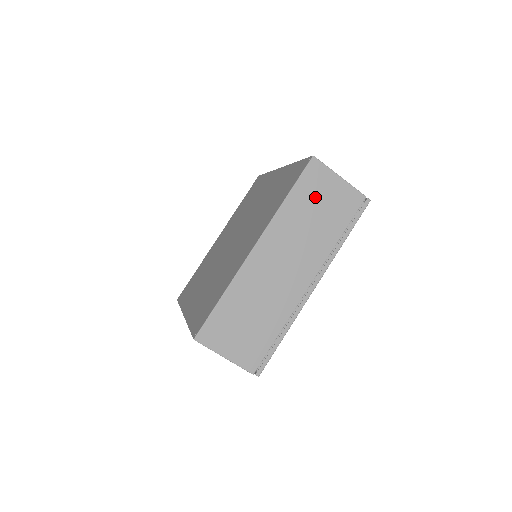
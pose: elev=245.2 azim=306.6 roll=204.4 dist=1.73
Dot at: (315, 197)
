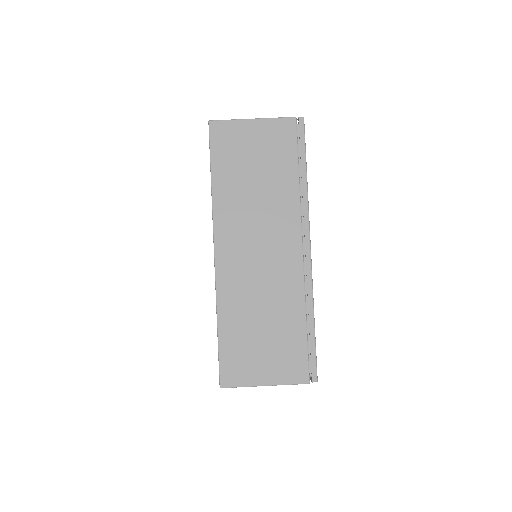
Dot at: (241, 159)
